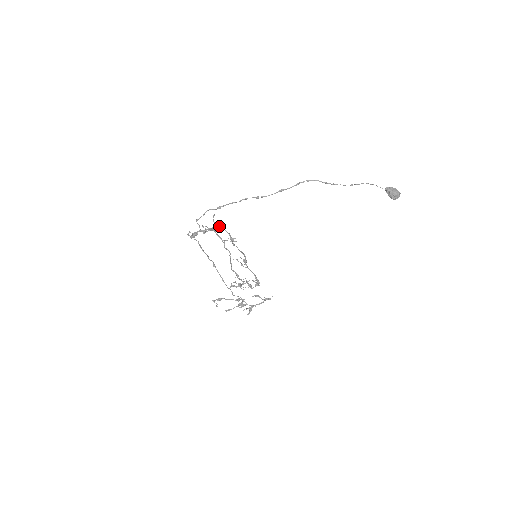
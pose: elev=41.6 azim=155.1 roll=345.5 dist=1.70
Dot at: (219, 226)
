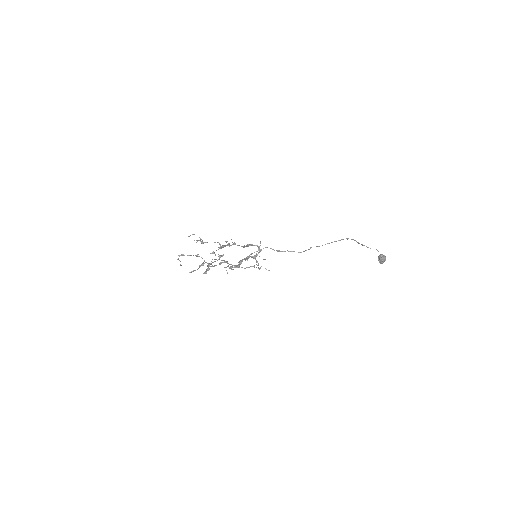
Dot at: (264, 259)
